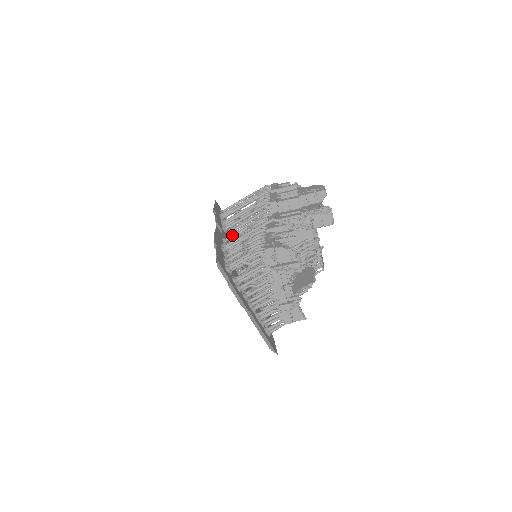
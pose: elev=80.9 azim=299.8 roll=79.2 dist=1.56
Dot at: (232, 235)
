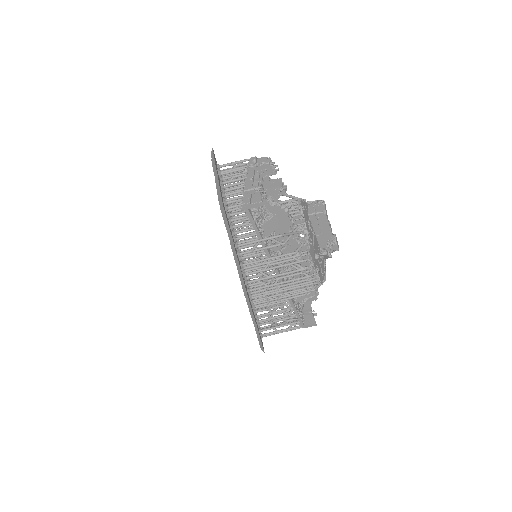
Dot at: occluded
